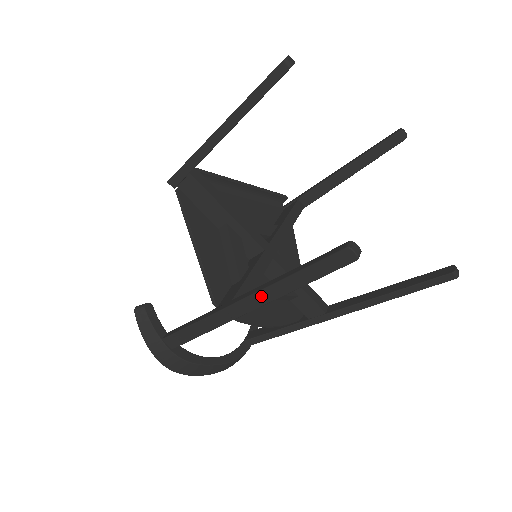
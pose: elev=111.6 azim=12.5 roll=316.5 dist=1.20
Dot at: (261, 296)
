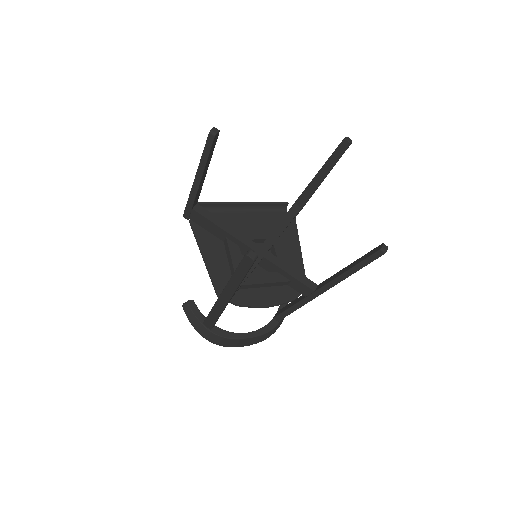
Dot at: (228, 289)
